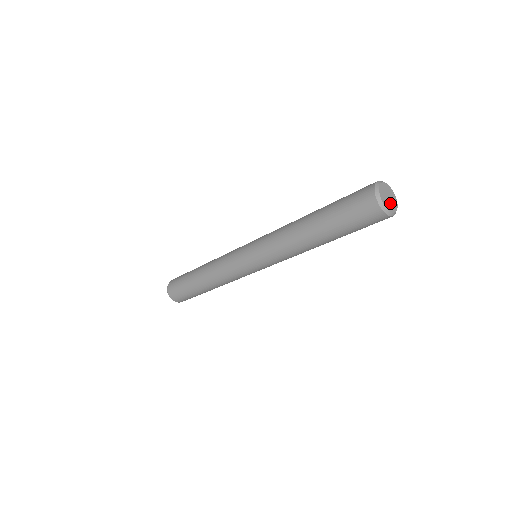
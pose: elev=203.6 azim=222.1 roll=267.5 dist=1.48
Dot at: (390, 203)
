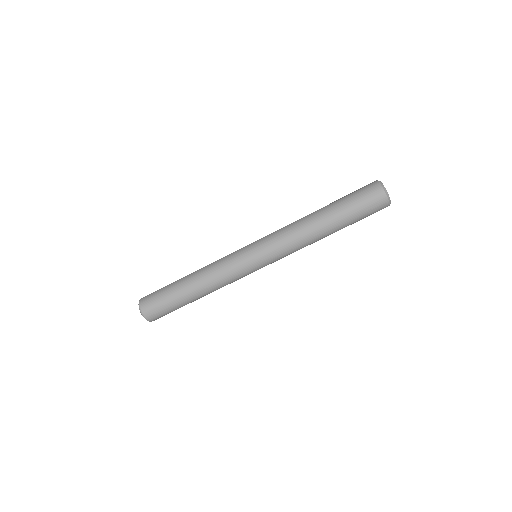
Dot at: occluded
